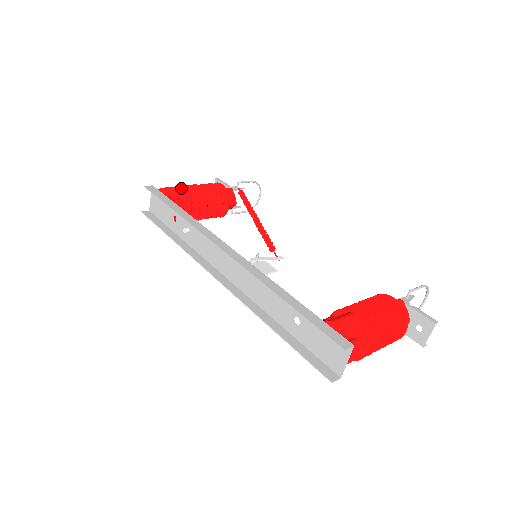
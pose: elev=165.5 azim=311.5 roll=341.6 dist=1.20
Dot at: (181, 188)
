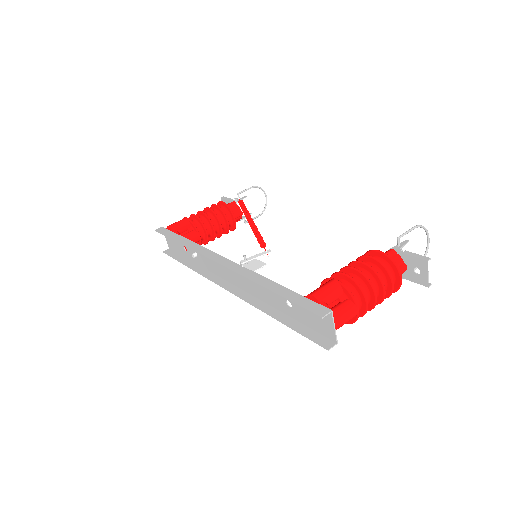
Dot at: (185, 220)
